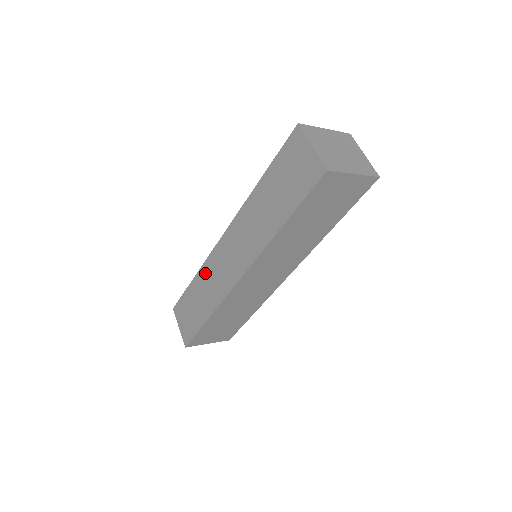
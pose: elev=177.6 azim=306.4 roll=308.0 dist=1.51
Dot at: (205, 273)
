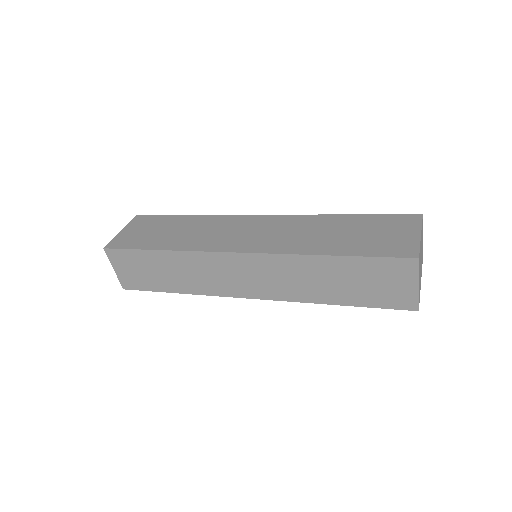
Dot at: (189, 261)
